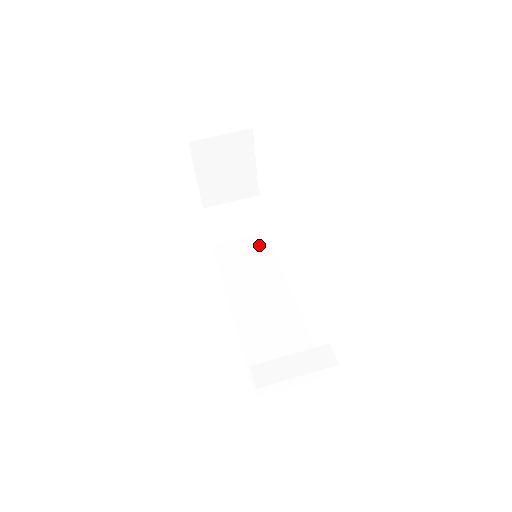
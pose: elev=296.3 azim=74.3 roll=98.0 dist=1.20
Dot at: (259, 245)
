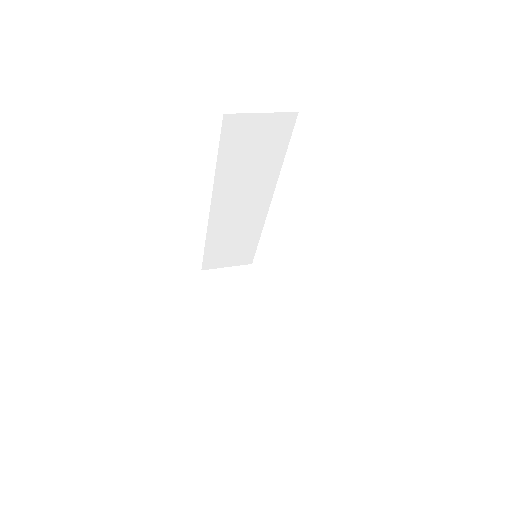
Dot at: occluded
